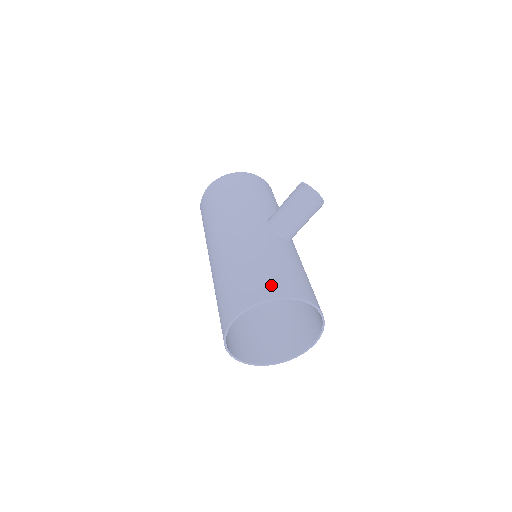
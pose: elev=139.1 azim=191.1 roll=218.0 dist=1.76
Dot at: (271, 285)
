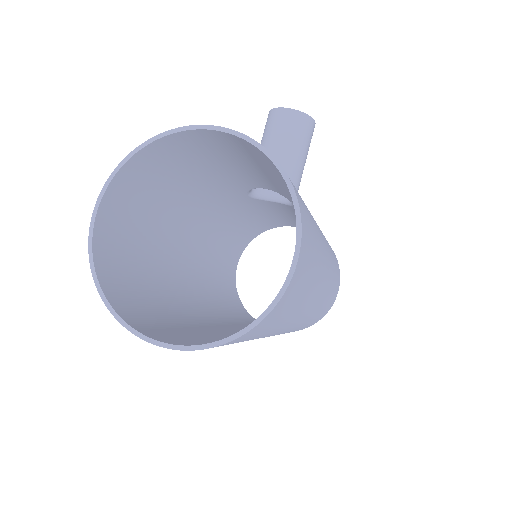
Dot at: (165, 152)
